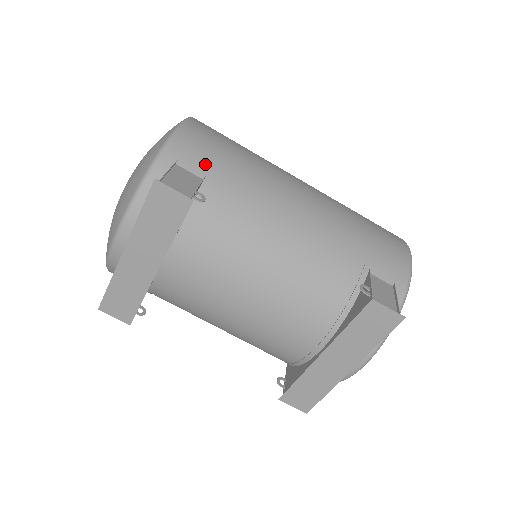
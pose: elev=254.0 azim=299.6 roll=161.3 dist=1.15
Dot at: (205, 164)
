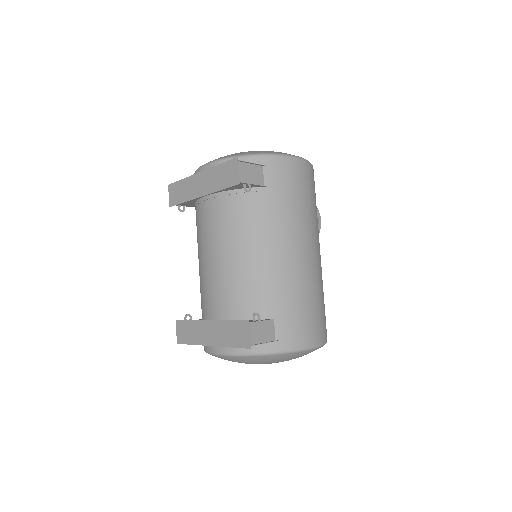
Dot at: (275, 182)
